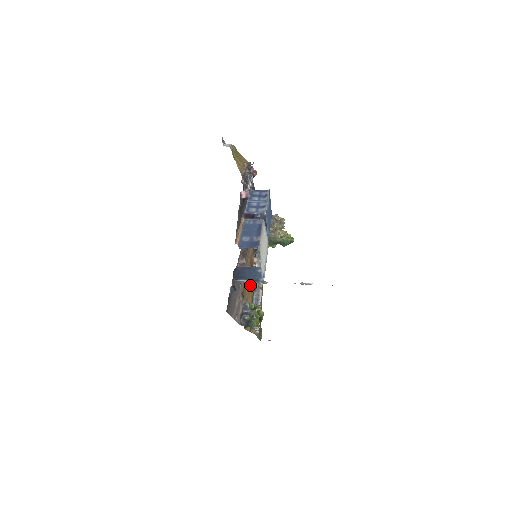
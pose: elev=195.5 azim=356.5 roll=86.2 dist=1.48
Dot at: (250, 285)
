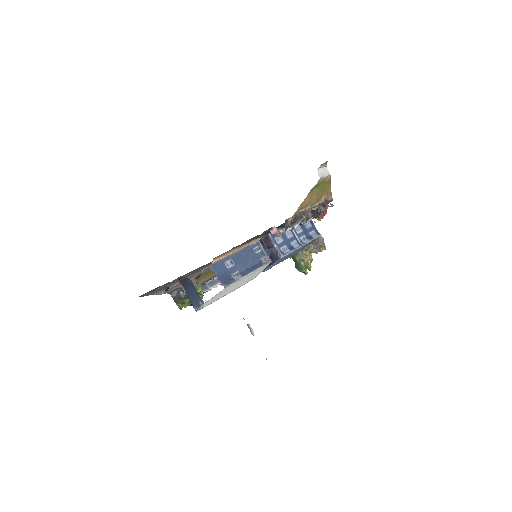
Dot at: occluded
